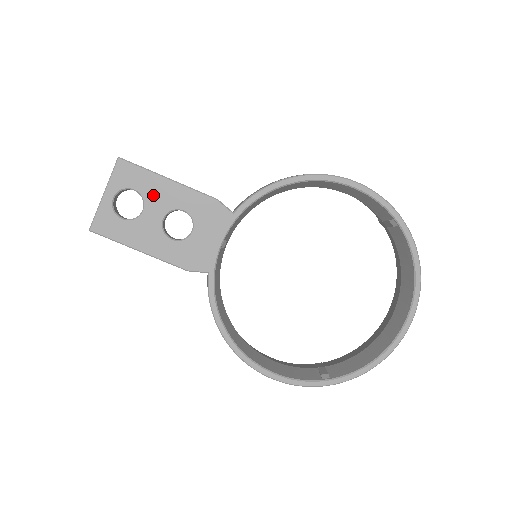
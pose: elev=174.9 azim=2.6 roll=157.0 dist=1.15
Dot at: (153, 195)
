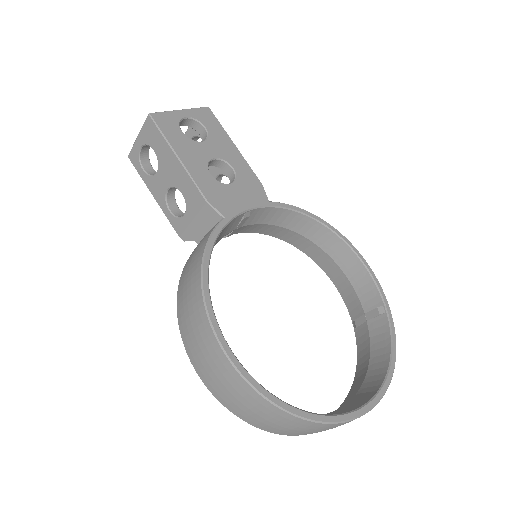
Dot at: (217, 142)
